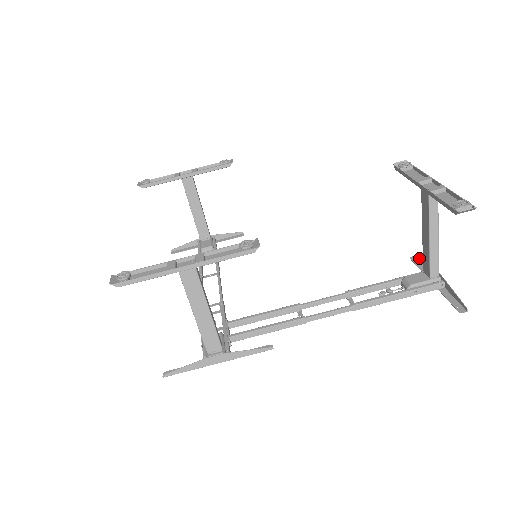
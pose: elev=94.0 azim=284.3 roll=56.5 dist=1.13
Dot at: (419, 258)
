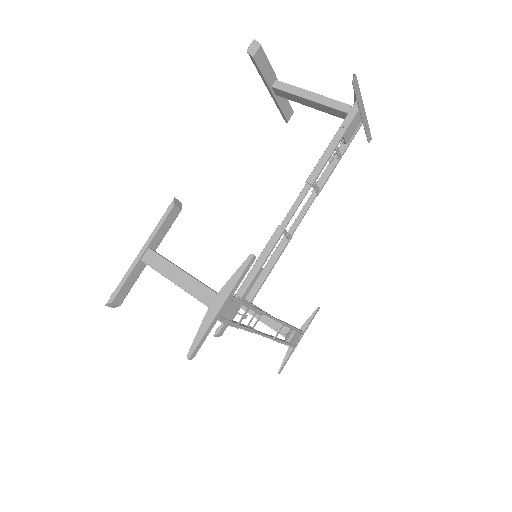
Dot at: occluded
